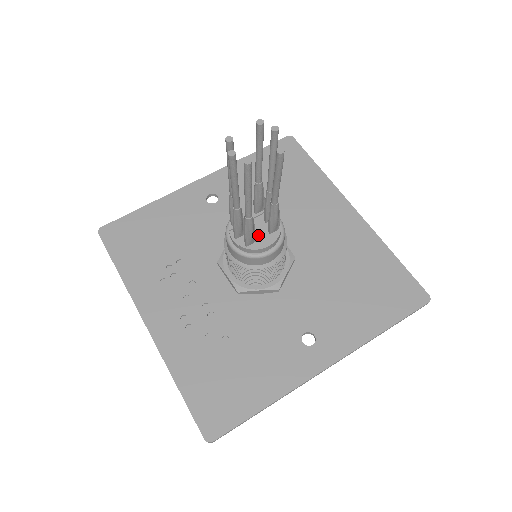
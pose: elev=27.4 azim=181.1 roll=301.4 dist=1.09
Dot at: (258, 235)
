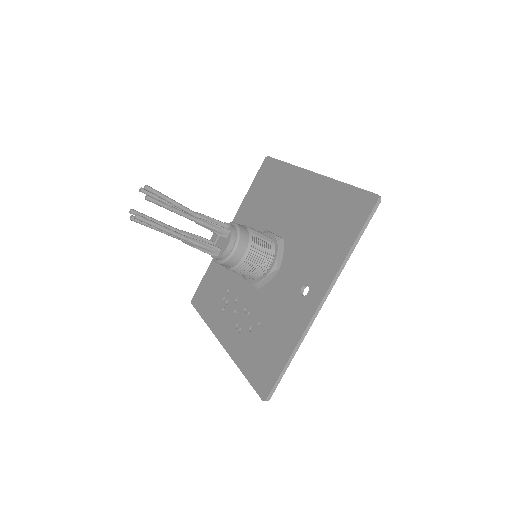
Dot at: (222, 244)
